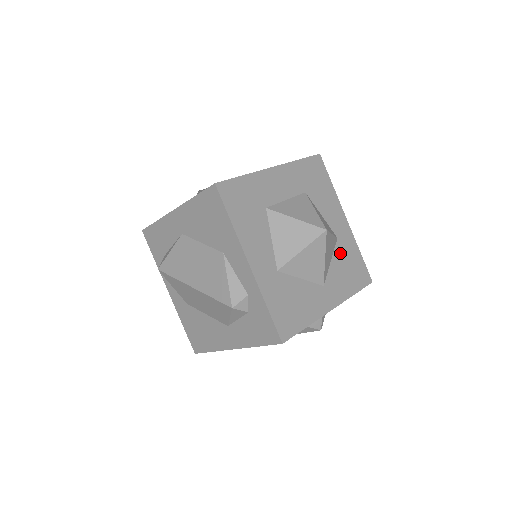
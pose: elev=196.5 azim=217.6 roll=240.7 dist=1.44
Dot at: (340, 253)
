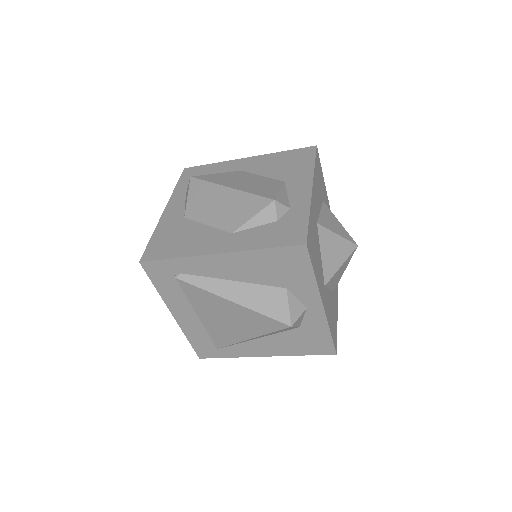
Dot at: (333, 299)
